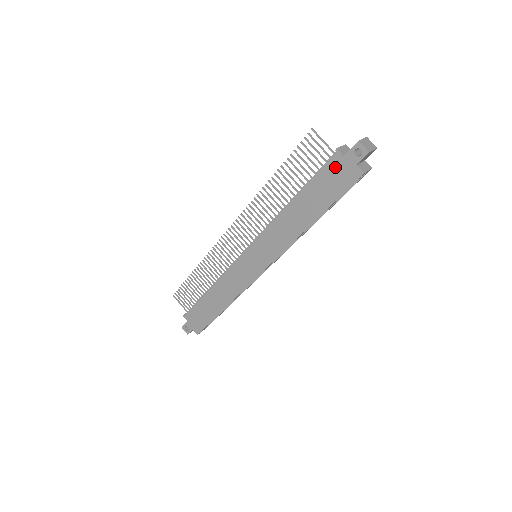
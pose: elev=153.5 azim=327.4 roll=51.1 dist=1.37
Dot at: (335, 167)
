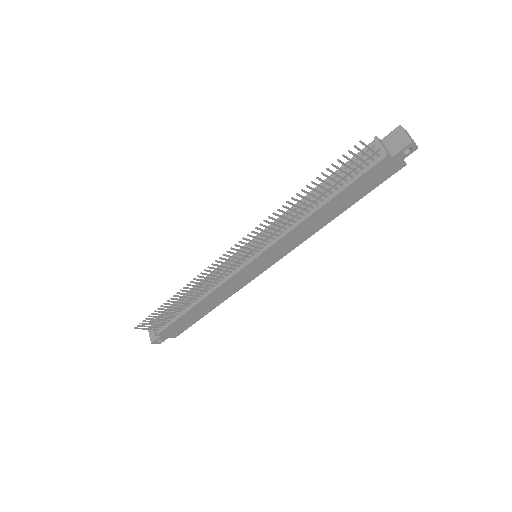
Dot at: (380, 168)
